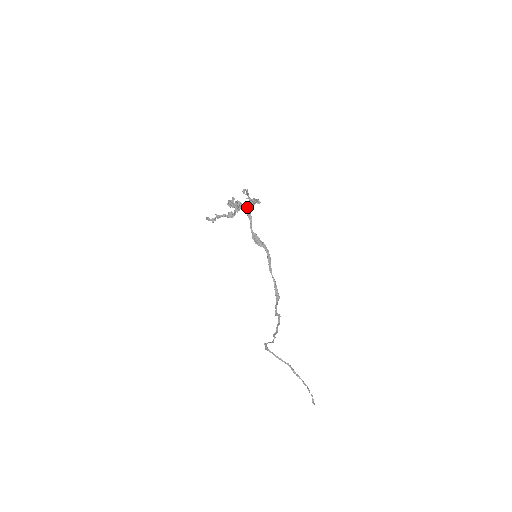
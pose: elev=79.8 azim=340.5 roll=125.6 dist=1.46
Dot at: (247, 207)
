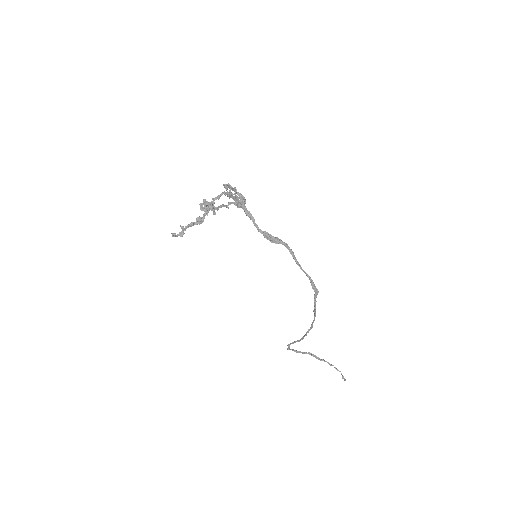
Dot at: (238, 204)
